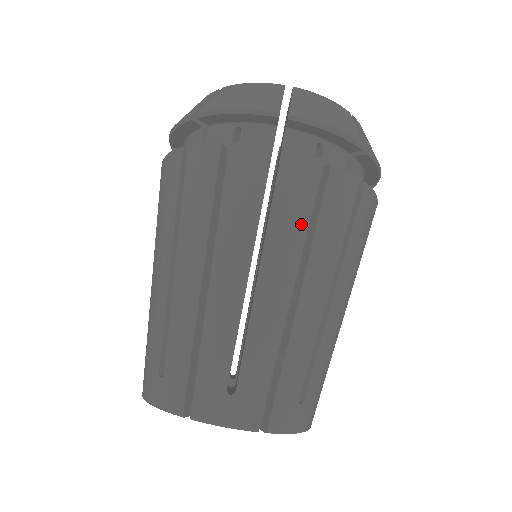
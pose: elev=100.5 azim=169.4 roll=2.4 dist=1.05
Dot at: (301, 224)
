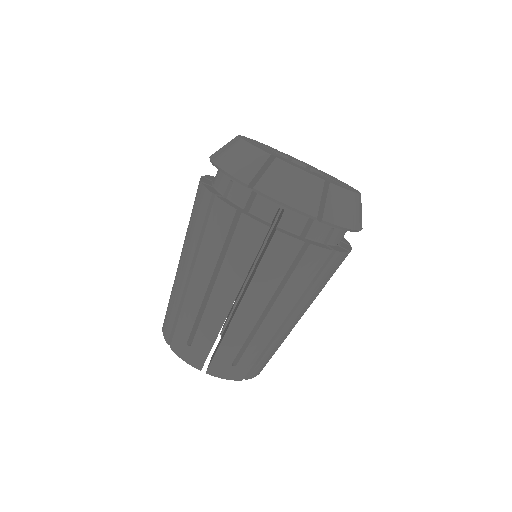
Dot at: occluded
